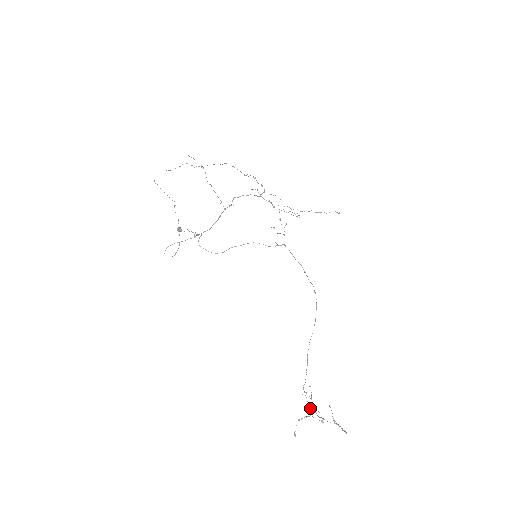
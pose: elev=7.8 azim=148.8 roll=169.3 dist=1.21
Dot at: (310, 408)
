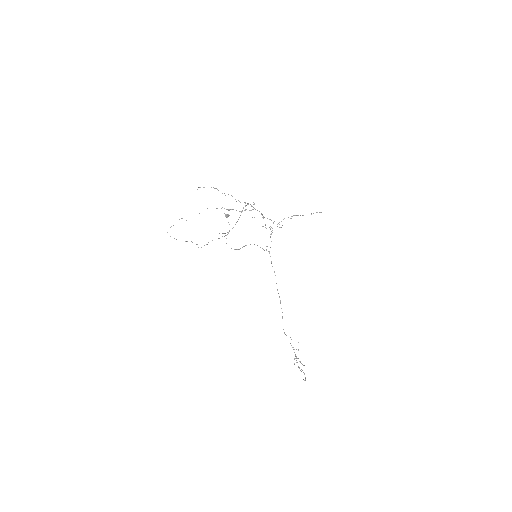
Dot at: (295, 356)
